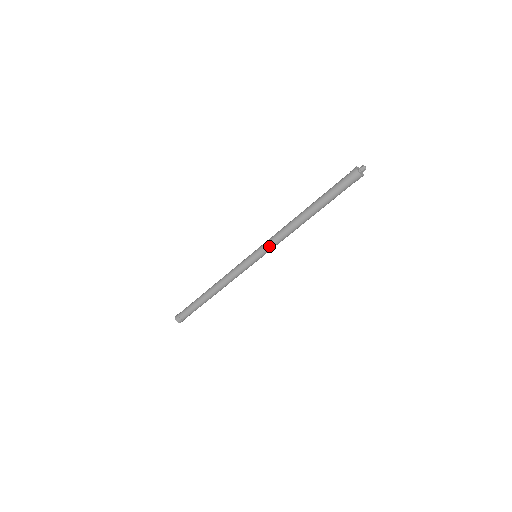
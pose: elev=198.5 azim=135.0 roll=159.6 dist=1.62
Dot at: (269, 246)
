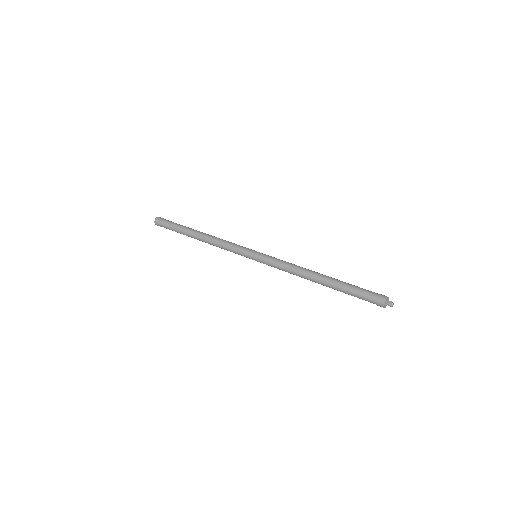
Dot at: (273, 260)
